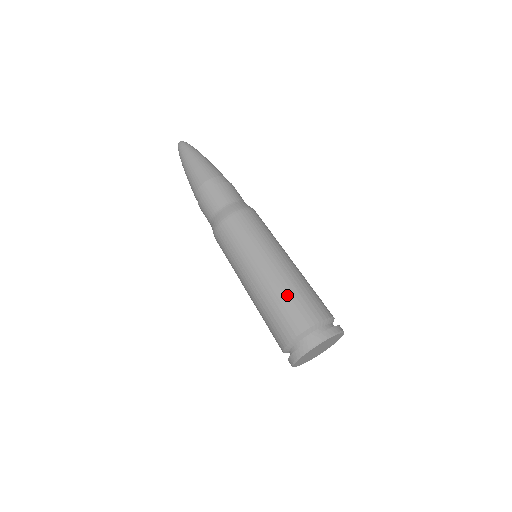
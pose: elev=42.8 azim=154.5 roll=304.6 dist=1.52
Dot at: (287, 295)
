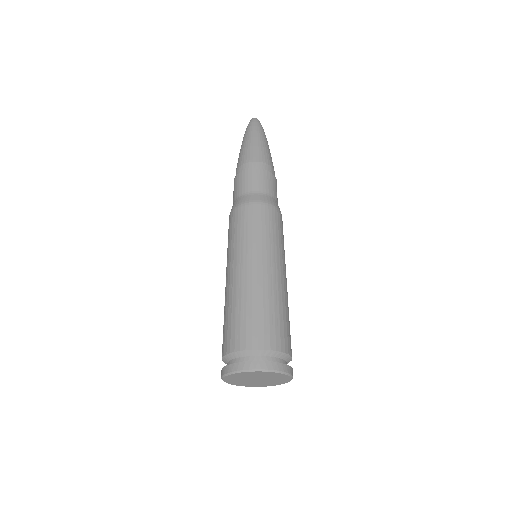
Dot at: (256, 306)
